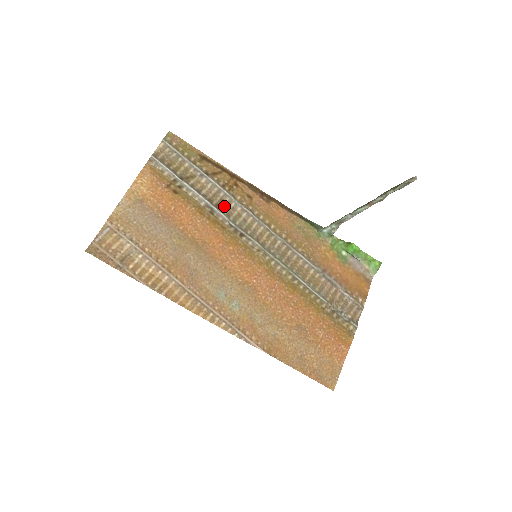
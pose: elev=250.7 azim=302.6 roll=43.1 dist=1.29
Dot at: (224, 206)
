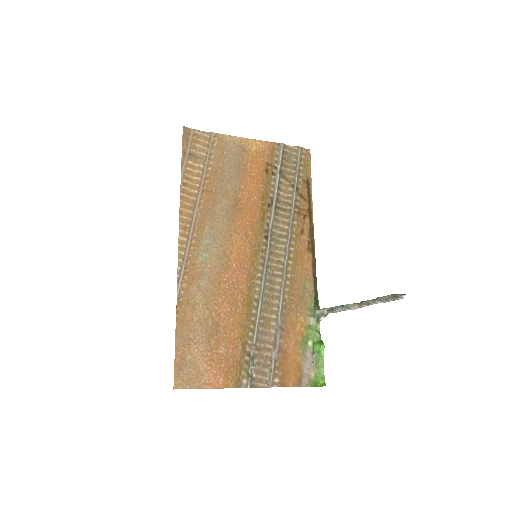
Dot at: (281, 214)
